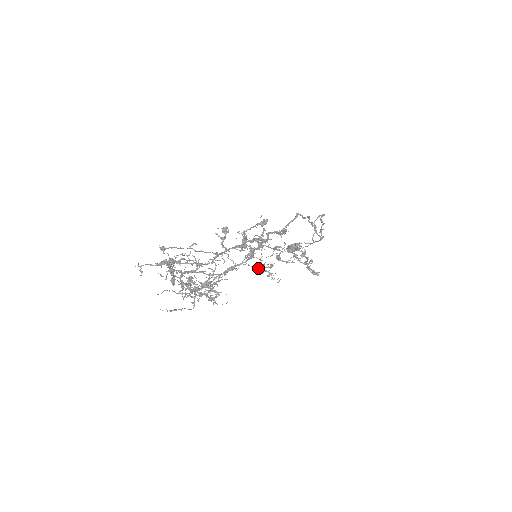
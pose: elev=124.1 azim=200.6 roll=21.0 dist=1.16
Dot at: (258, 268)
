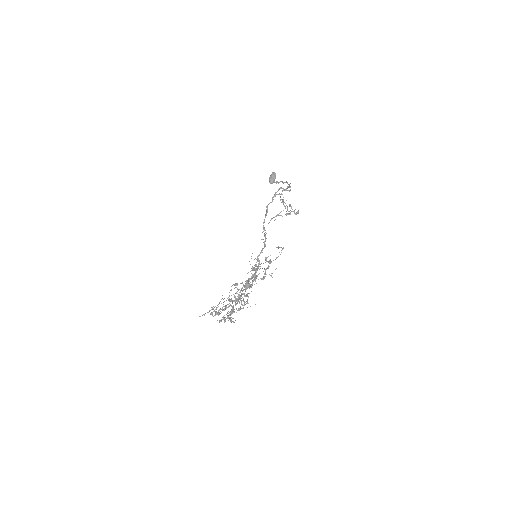
Dot at: (262, 279)
